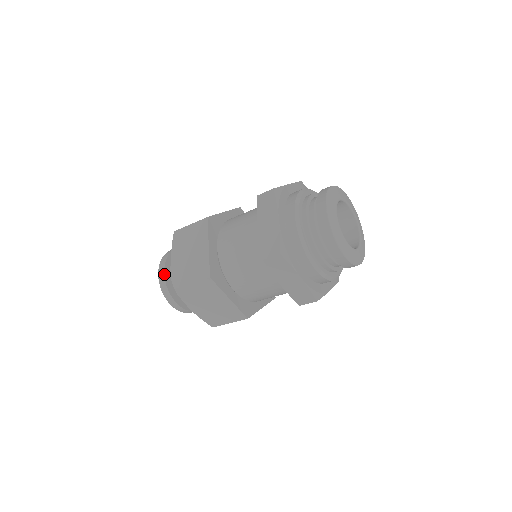
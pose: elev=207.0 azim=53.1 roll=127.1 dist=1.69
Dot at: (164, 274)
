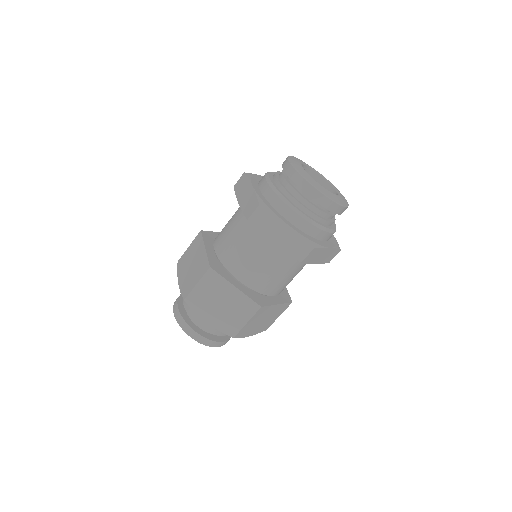
Dot at: occluded
